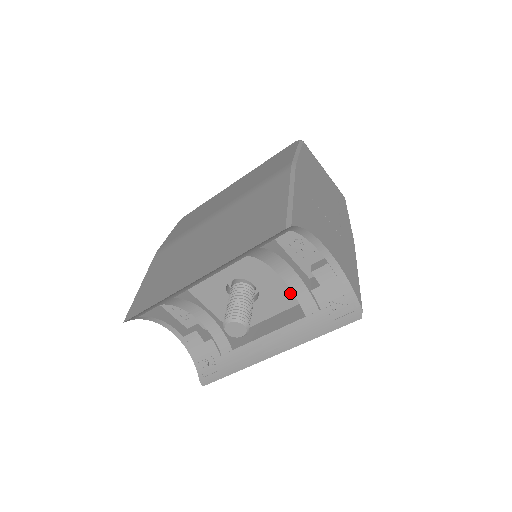
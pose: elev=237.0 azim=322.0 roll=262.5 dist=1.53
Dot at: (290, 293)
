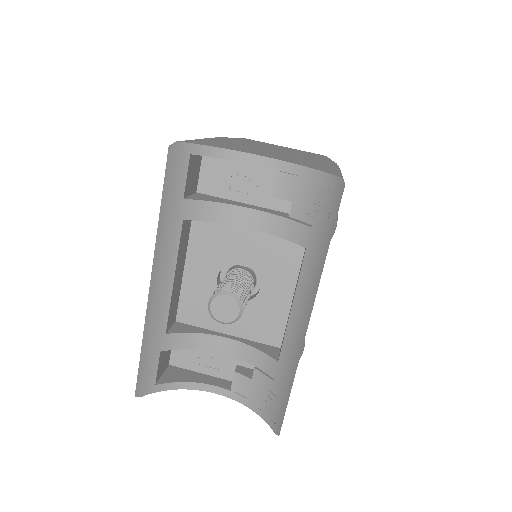
Dot at: (283, 245)
